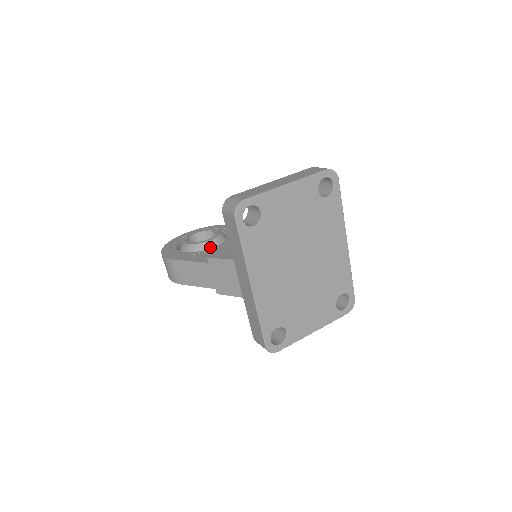
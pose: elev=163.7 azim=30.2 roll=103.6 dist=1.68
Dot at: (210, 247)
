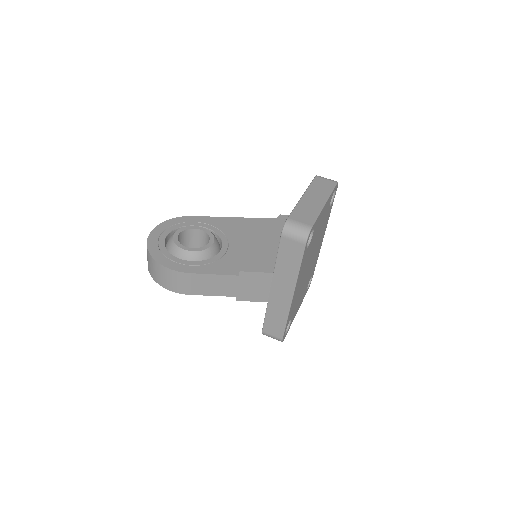
Dot at: (214, 252)
